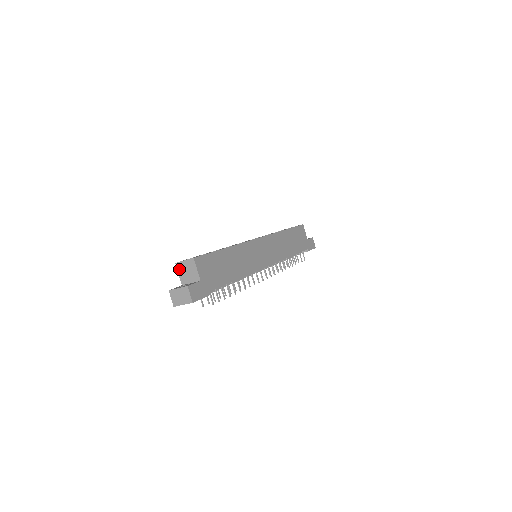
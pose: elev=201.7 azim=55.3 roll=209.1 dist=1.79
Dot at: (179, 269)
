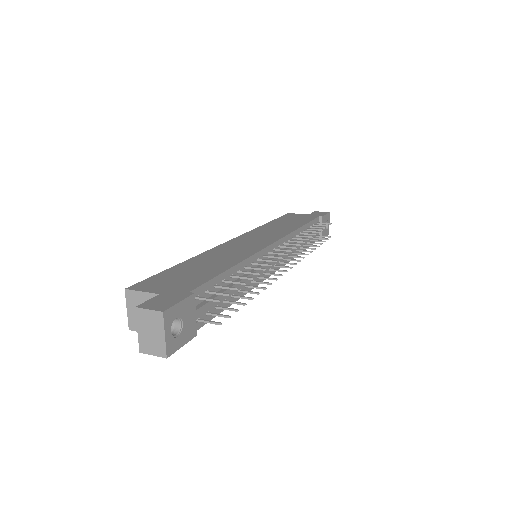
Dot at: occluded
